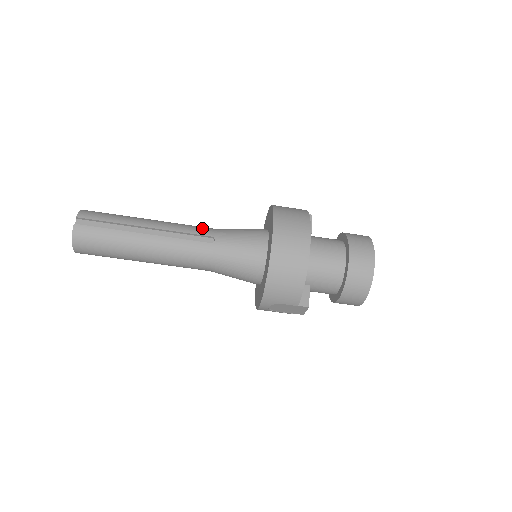
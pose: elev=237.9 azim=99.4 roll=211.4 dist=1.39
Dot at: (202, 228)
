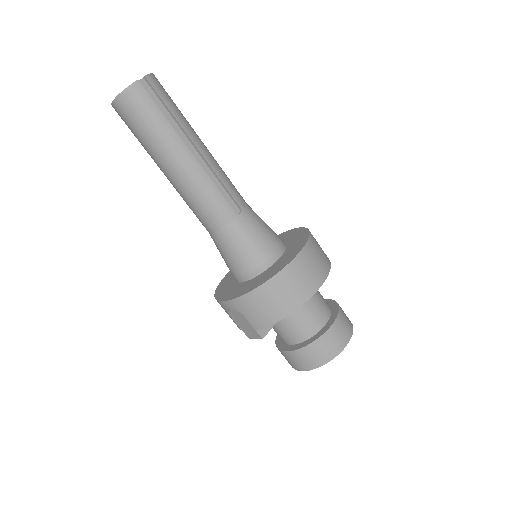
Dot at: (238, 193)
